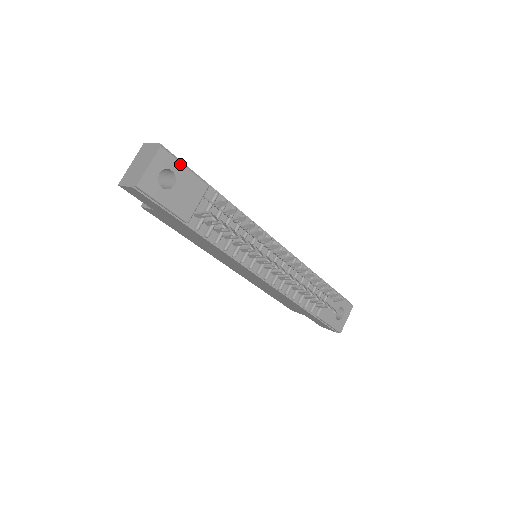
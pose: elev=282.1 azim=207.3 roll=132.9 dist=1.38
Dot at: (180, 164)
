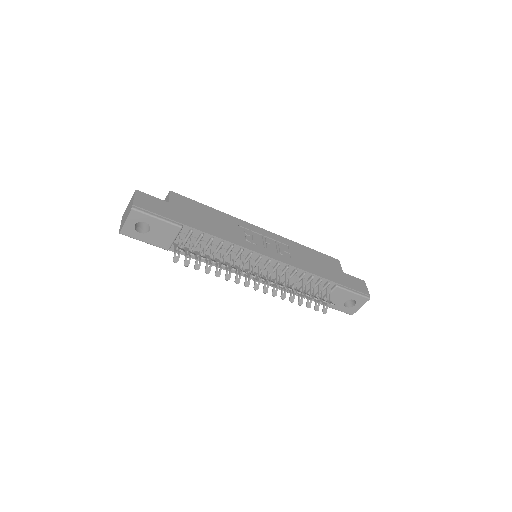
Dot at: (151, 217)
